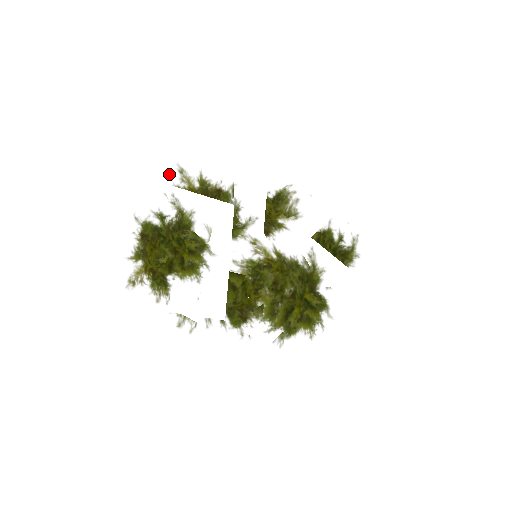
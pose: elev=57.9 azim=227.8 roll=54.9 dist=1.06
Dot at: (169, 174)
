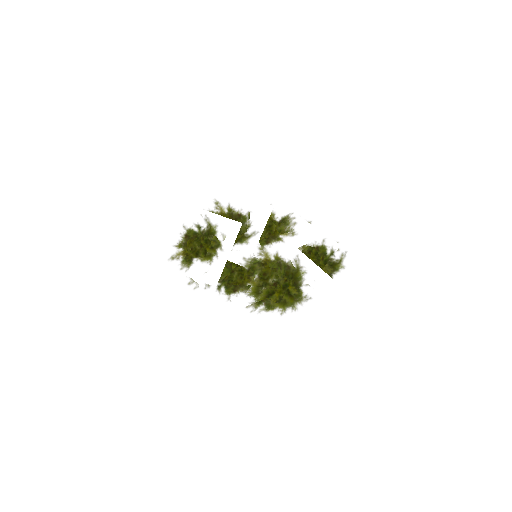
Dot at: (207, 204)
